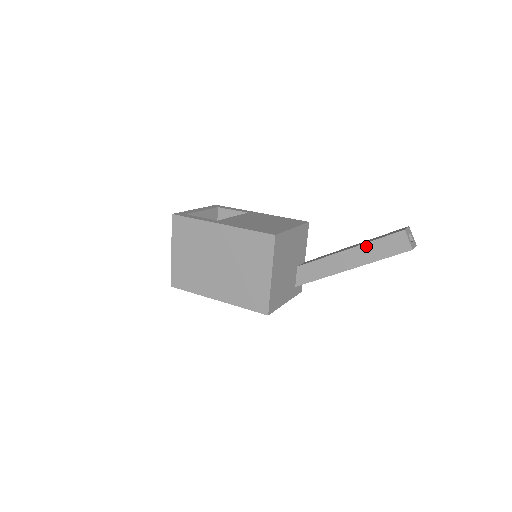
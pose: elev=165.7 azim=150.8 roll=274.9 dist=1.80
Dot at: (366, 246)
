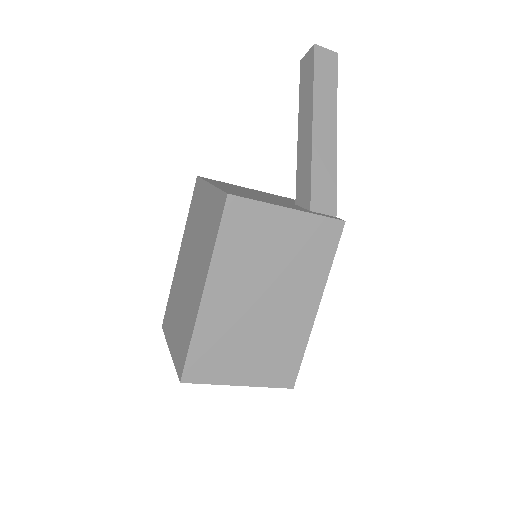
Dot at: (301, 104)
